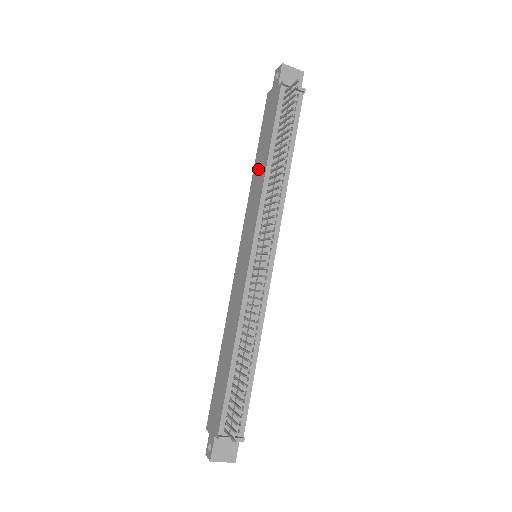
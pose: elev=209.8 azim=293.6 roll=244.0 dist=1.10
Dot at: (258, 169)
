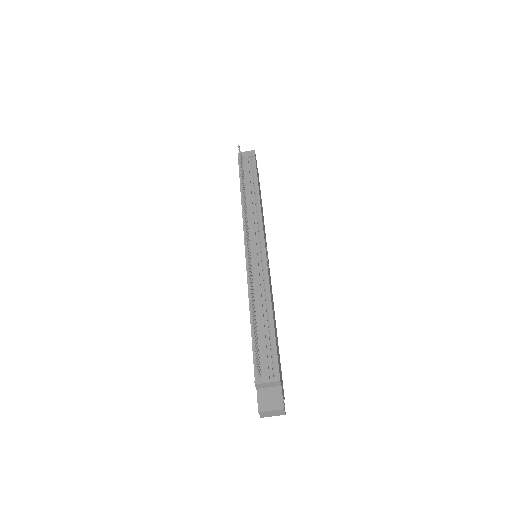
Dot at: occluded
